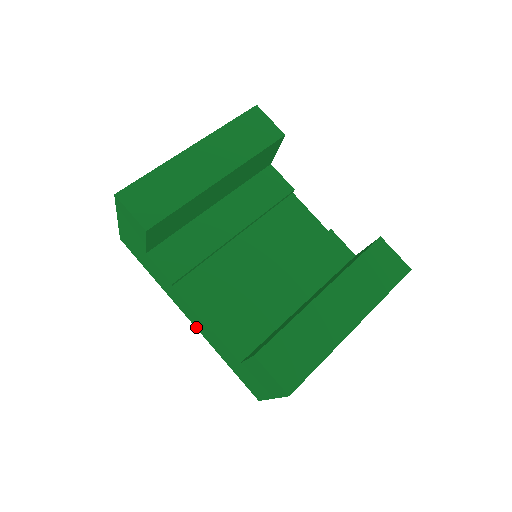
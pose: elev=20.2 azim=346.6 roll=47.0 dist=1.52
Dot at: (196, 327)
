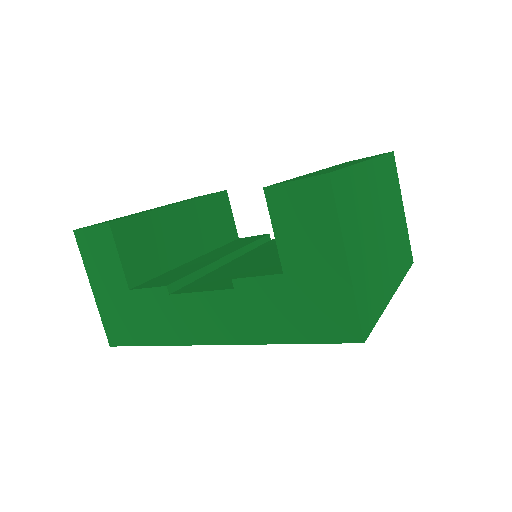
Dot at: (228, 341)
